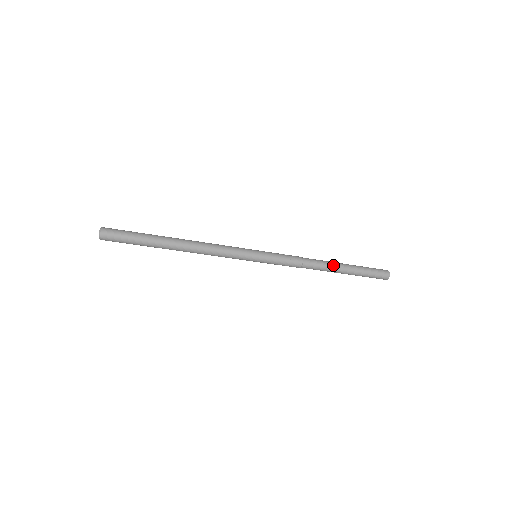
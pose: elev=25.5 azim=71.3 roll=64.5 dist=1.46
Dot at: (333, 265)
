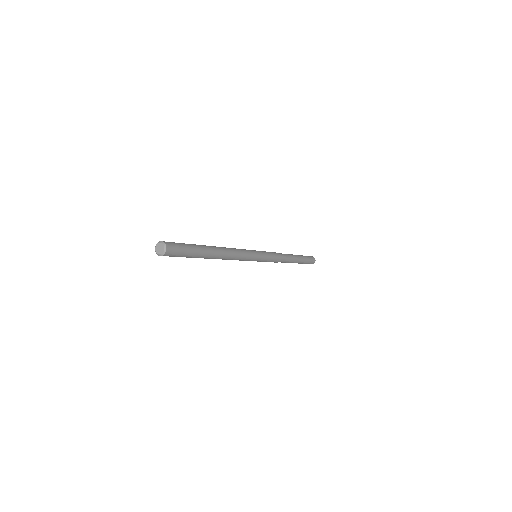
Dot at: (294, 260)
